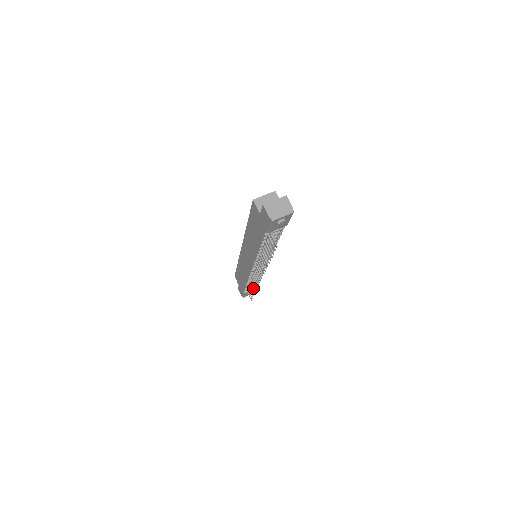
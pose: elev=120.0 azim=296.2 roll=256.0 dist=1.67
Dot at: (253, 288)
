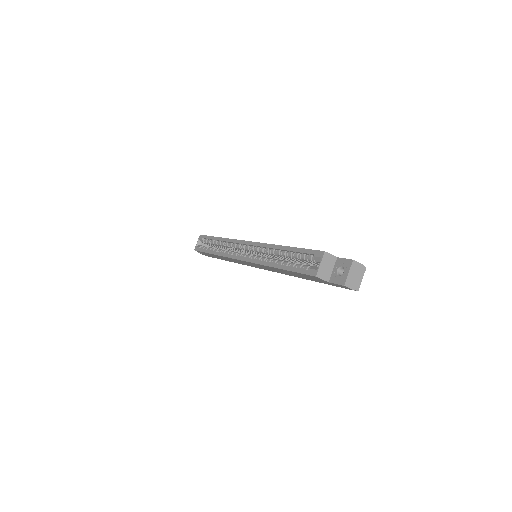
Dot at: occluded
